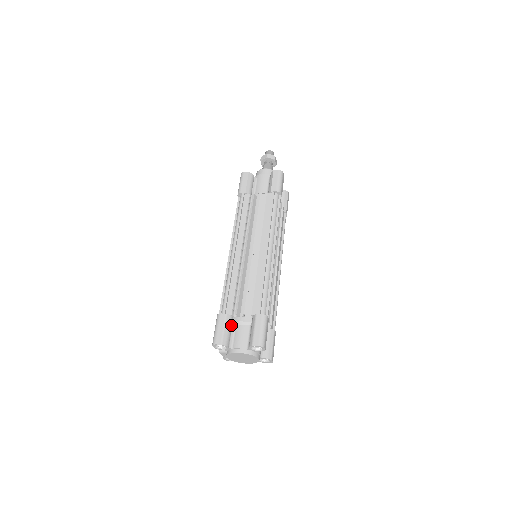
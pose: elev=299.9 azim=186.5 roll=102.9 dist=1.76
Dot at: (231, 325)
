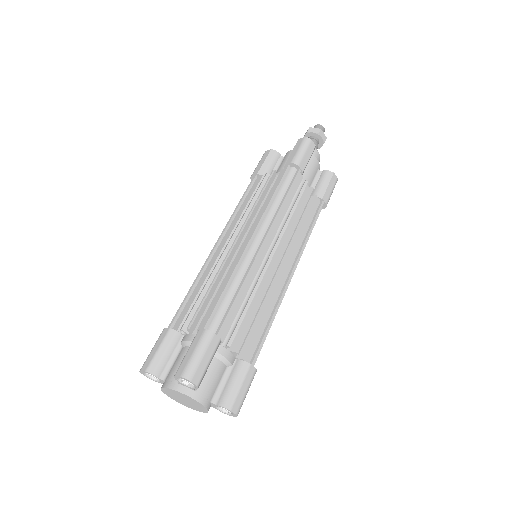
Dot at: (174, 346)
